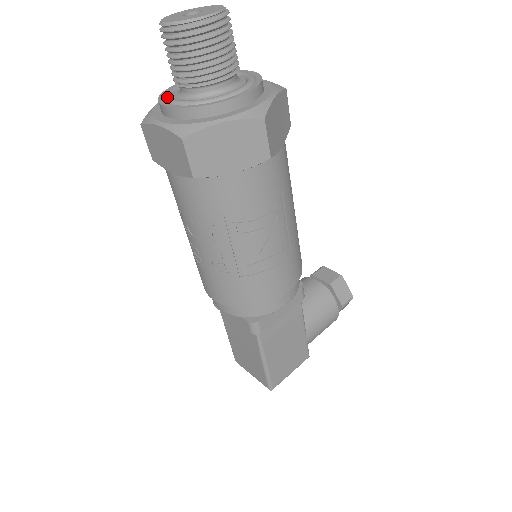
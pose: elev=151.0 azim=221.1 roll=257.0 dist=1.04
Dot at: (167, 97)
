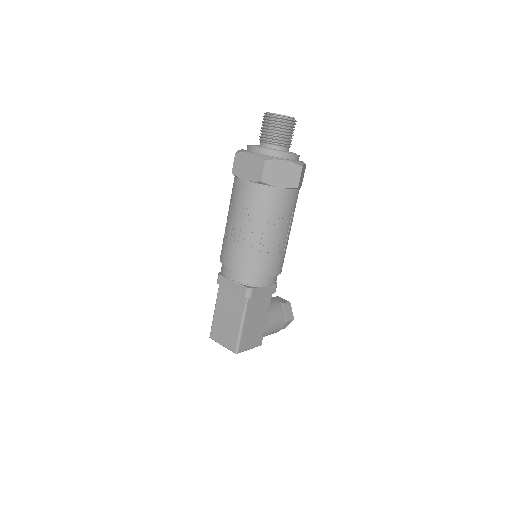
Dot at: (255, 145)
